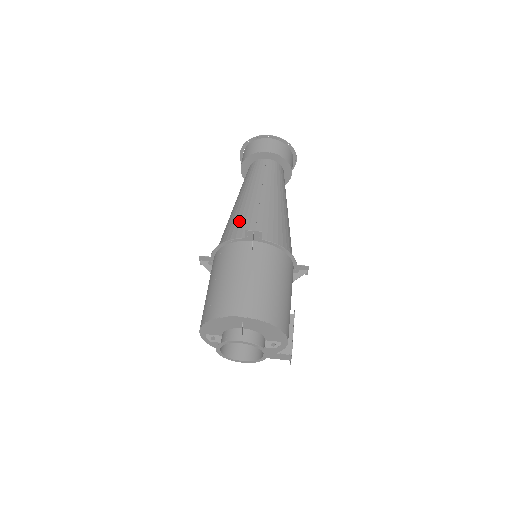
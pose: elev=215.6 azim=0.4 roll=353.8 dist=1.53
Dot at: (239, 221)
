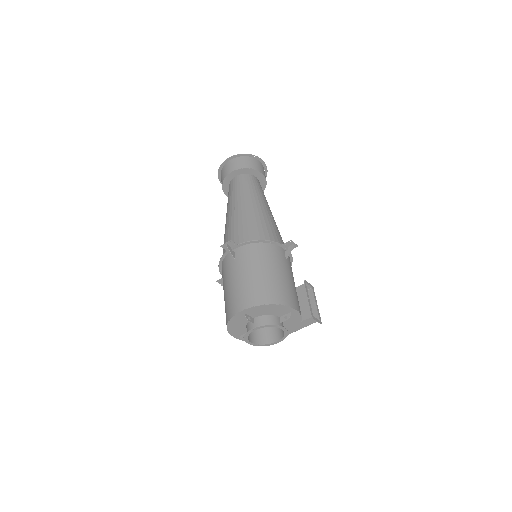
Dot at: (225, 240)
